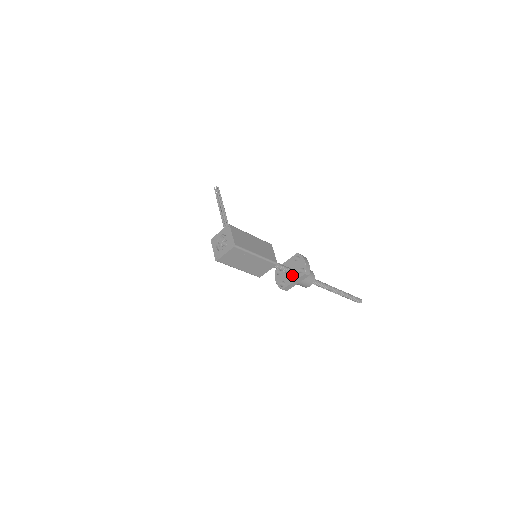
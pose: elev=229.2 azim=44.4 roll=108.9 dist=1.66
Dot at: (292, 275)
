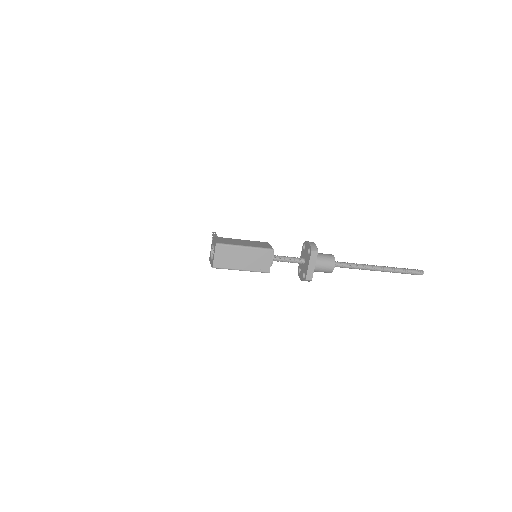
Dot at: (306, 262)
